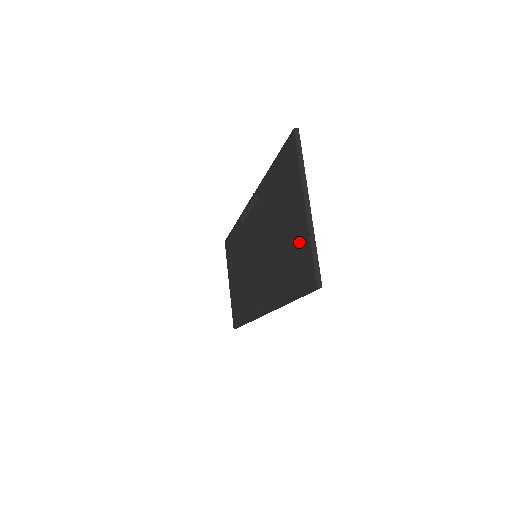
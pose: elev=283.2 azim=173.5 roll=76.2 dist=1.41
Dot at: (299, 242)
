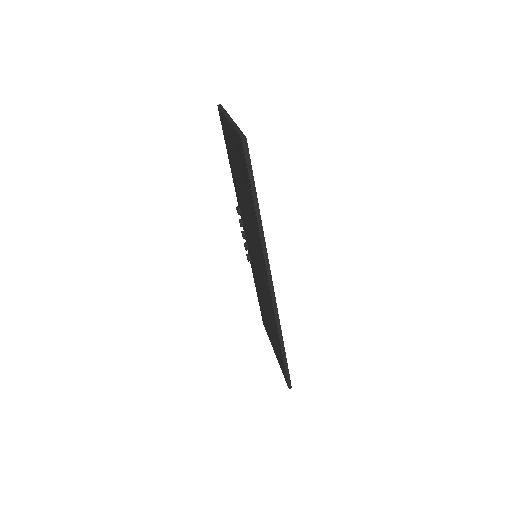
Dot at: (237, 149)
